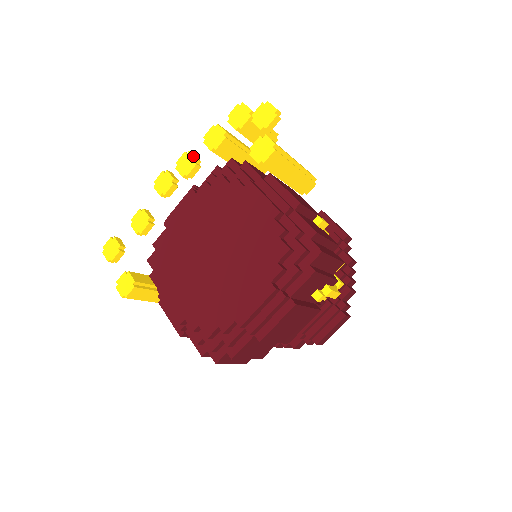
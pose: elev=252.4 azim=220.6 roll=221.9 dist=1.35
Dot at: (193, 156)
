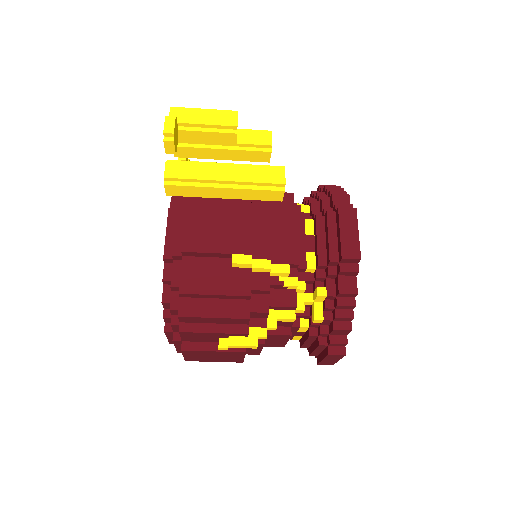
Dot at: occluded
